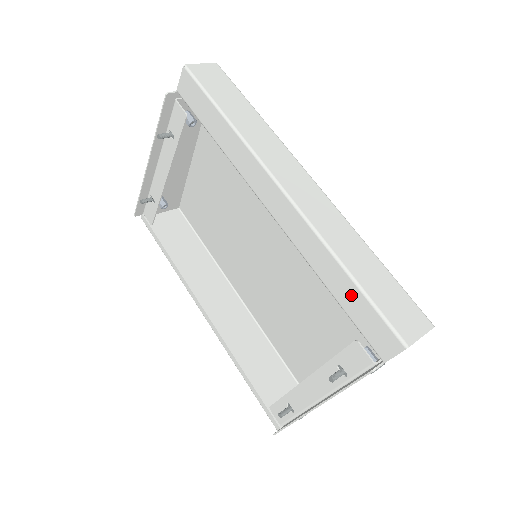
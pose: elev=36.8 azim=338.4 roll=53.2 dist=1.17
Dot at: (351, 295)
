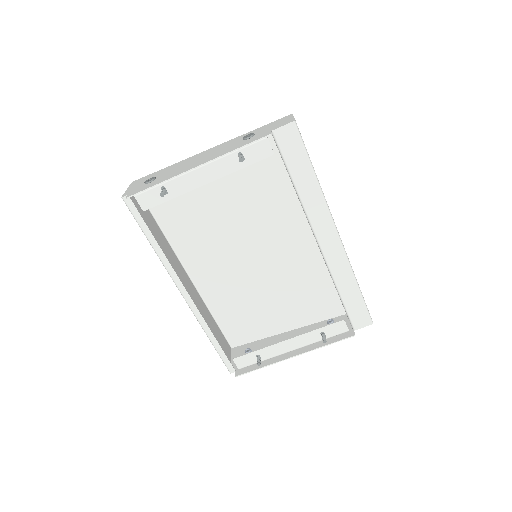
Dot at: (354, 298)
